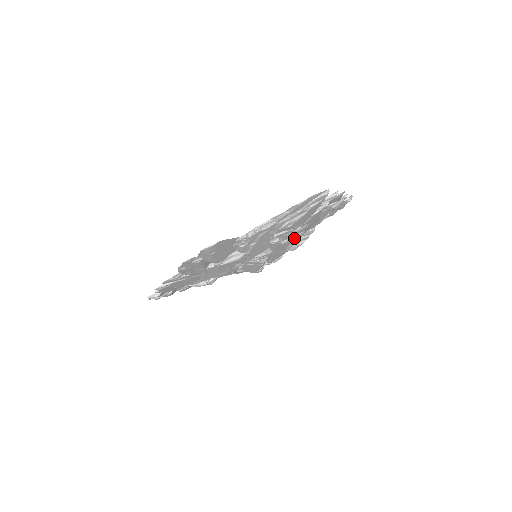
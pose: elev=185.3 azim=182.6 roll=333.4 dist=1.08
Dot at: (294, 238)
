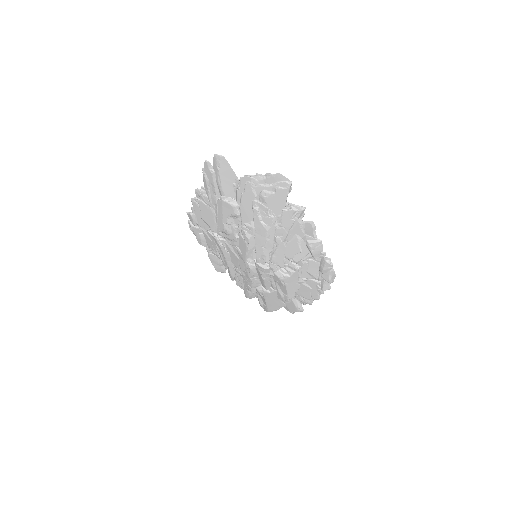
Dot at: (274, 239)
